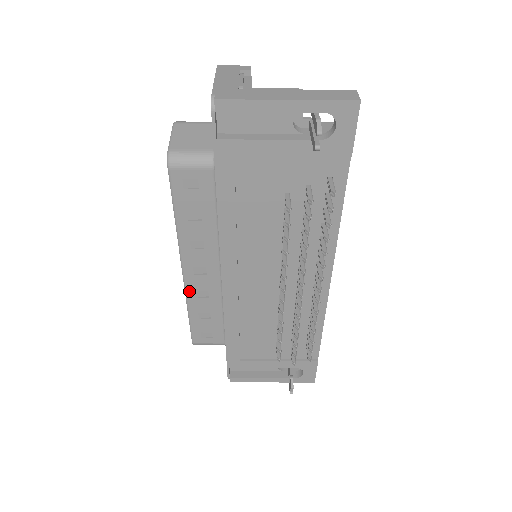
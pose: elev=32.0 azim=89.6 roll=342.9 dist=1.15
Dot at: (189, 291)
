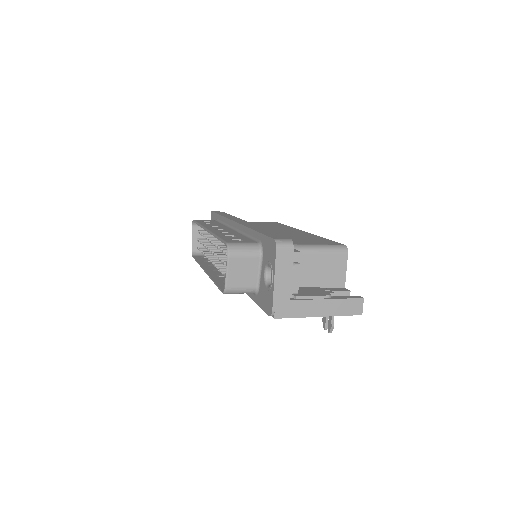
Dot at: occluded
